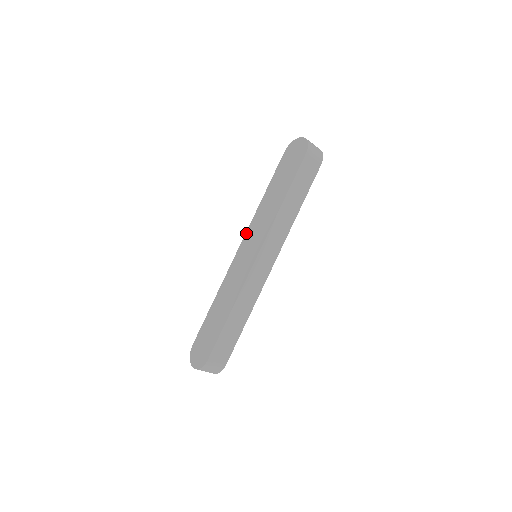
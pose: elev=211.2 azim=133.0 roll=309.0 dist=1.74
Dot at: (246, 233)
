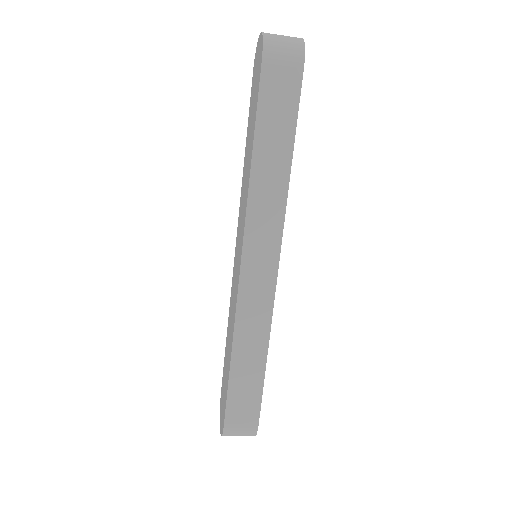
Dot at: occluded
